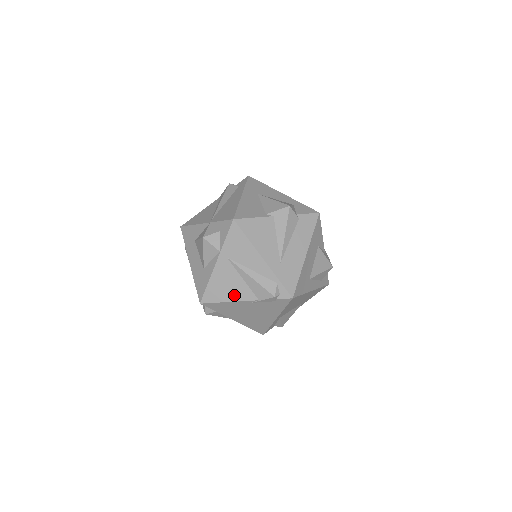
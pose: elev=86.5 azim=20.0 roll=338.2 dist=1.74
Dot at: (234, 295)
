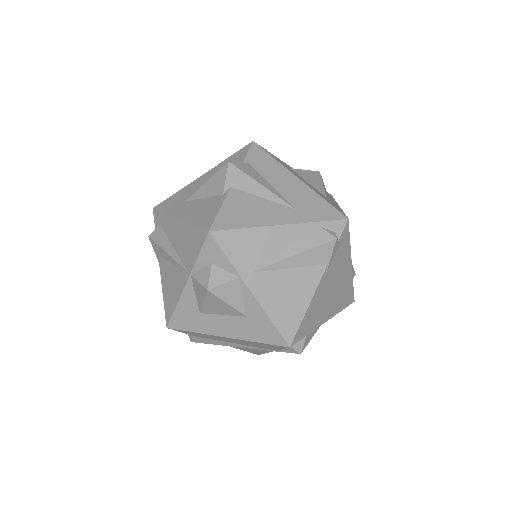
Dot at: (304, 293)
